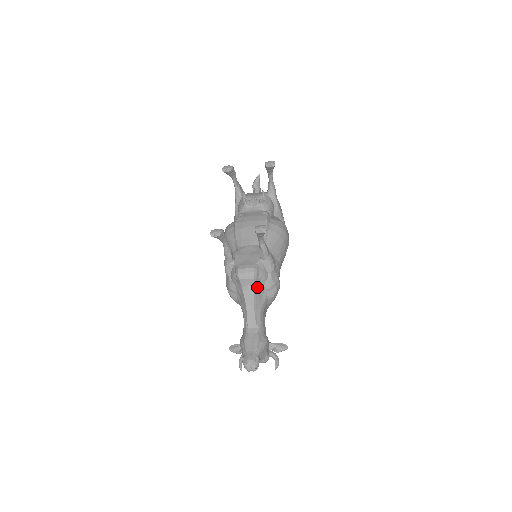
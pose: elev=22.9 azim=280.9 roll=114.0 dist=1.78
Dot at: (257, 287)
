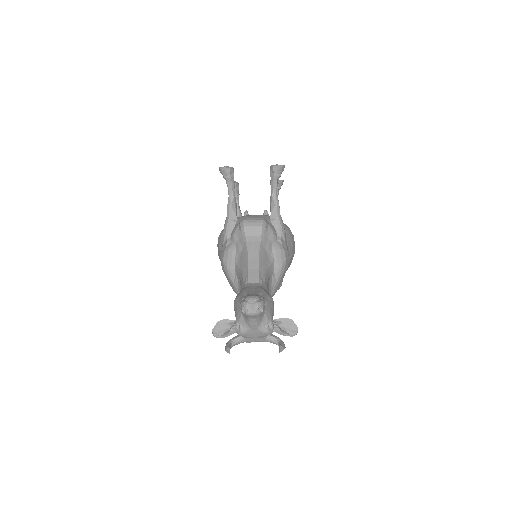
Dot at: (264, 241)
